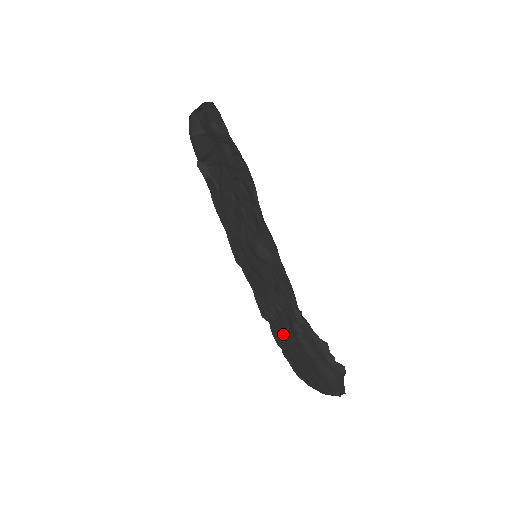
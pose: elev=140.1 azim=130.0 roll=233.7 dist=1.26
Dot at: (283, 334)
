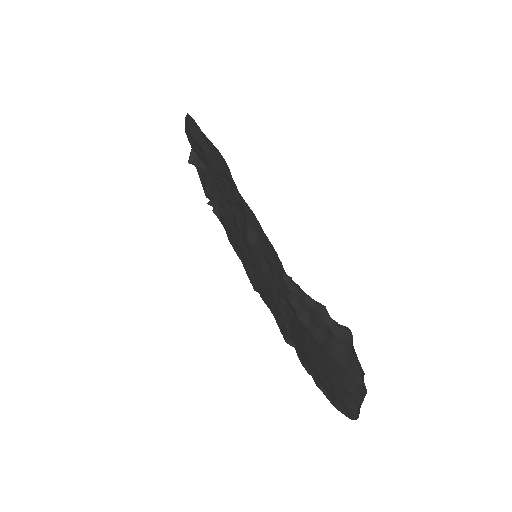
Dot at: (300, 342)
